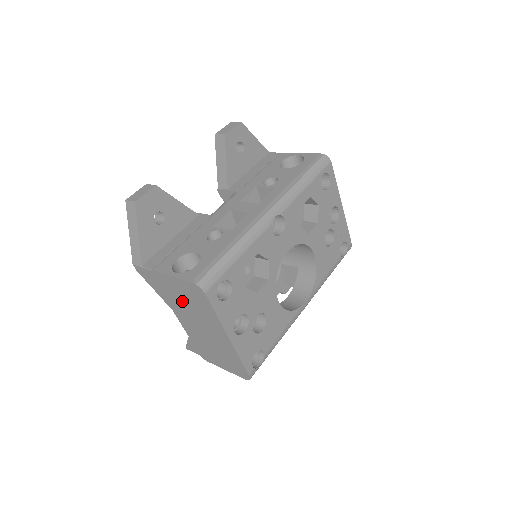
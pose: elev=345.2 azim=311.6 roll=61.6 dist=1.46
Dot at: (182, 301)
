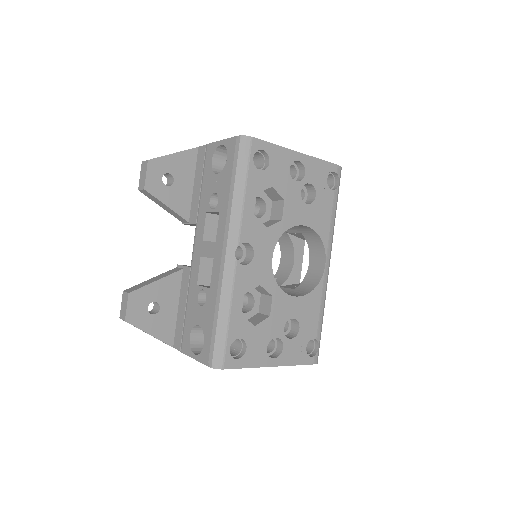
Dot at: occluded
